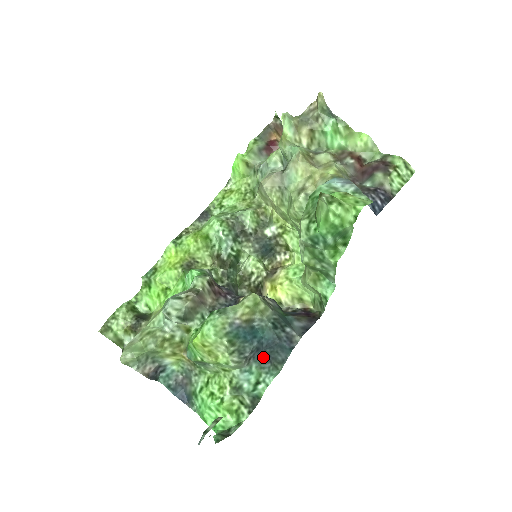
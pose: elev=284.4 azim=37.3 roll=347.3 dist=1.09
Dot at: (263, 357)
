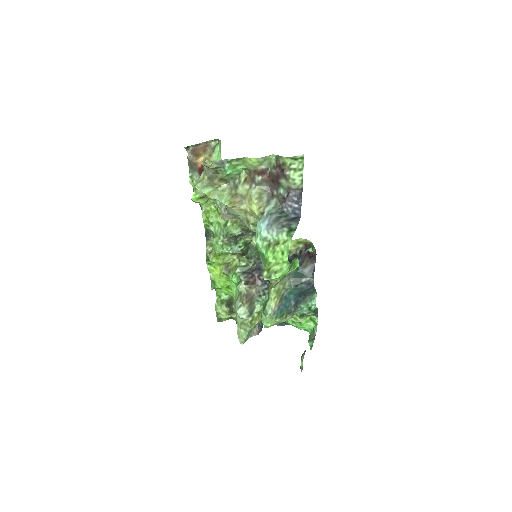
Dot at: (302, 299)
